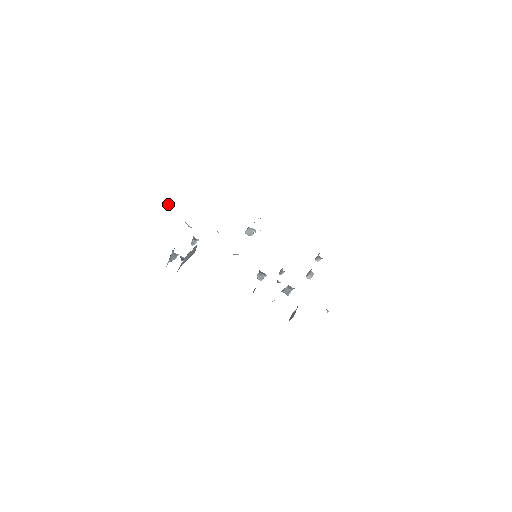
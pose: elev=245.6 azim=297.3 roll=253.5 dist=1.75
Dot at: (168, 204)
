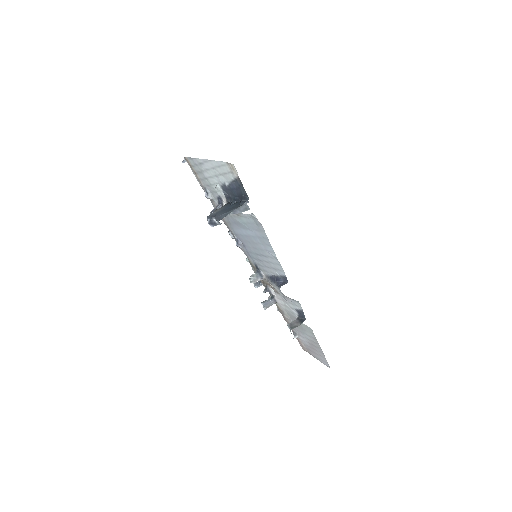
Dot at: (184, 162)
